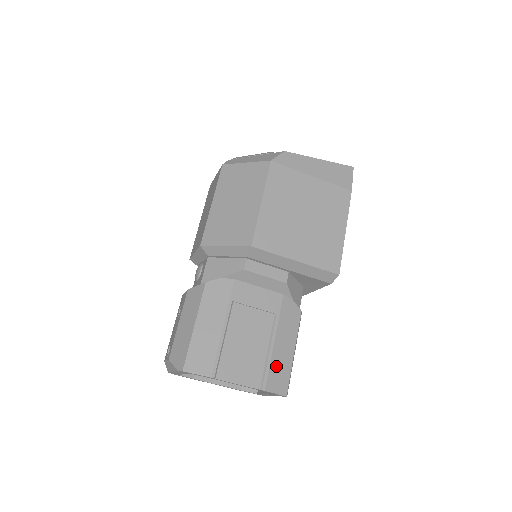
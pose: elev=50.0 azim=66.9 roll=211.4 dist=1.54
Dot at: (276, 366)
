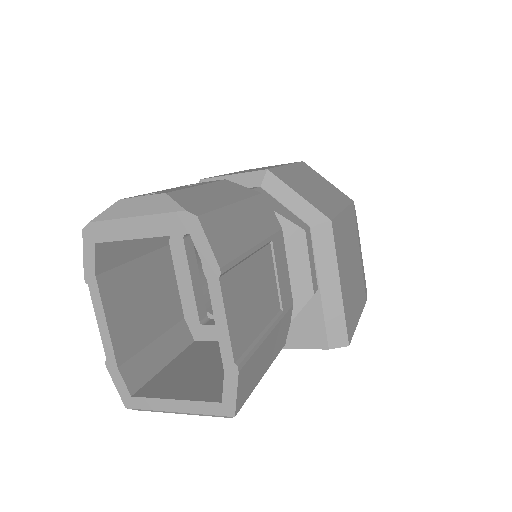
Dot at: (255, 362)
